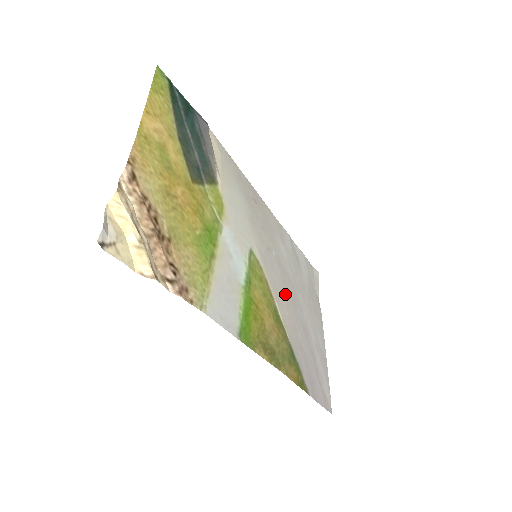
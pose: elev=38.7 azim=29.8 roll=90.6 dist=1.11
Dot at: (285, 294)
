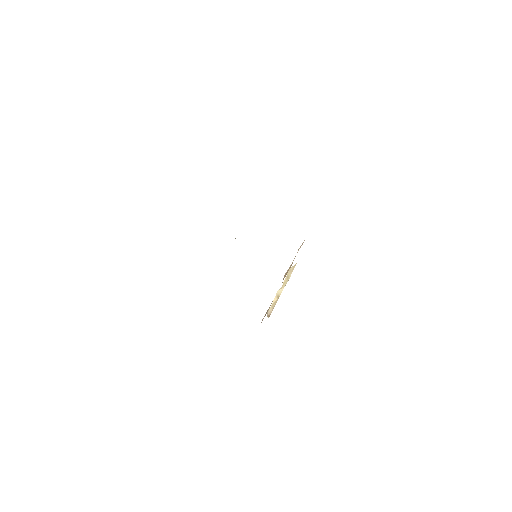
Dot at: occluded
